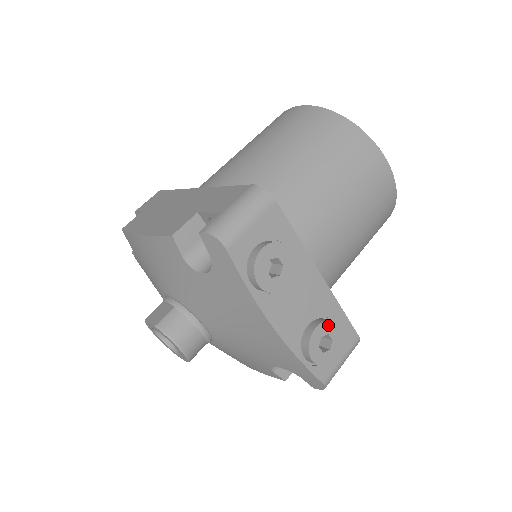
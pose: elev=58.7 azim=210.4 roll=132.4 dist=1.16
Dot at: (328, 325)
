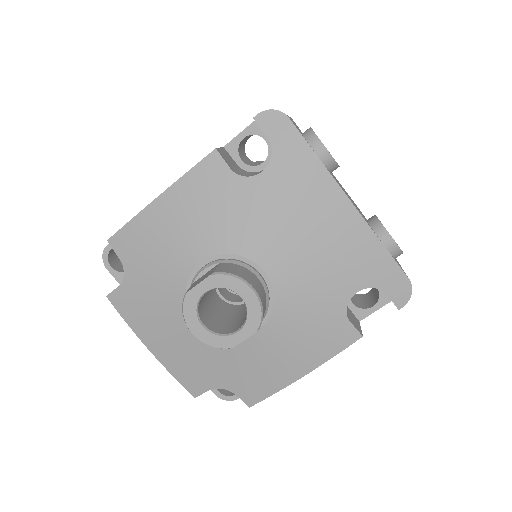
Dot at: occluded
